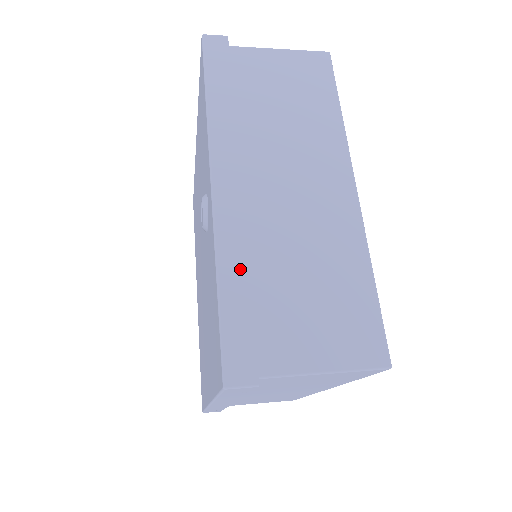
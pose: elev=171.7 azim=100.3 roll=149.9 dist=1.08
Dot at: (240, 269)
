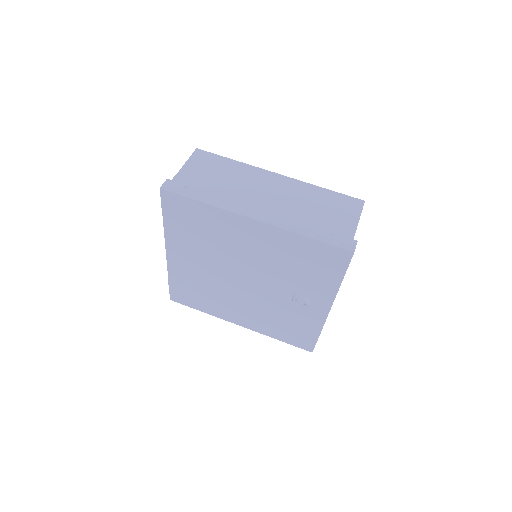
Dot at: occluded
